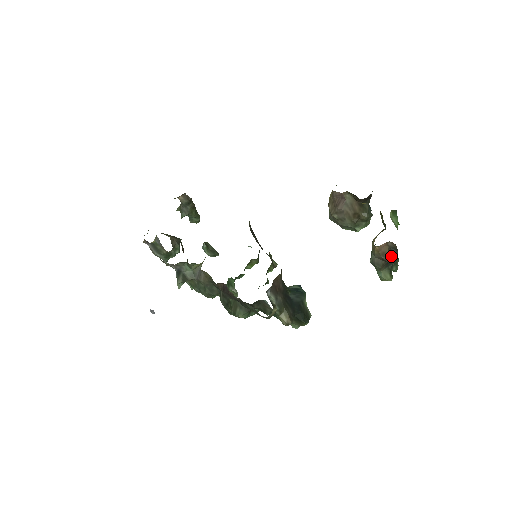
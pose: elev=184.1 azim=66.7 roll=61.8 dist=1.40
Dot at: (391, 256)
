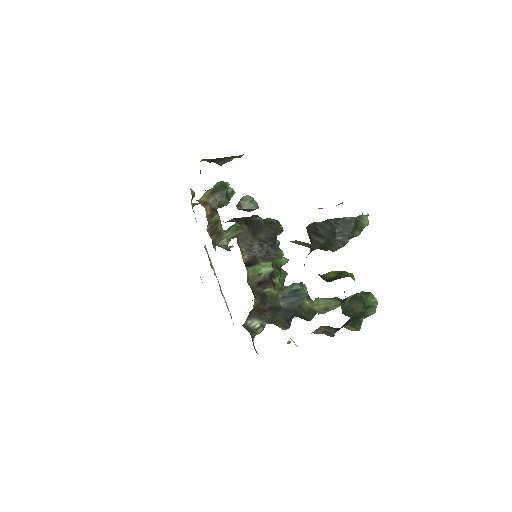
Dot at: (332, 332)
